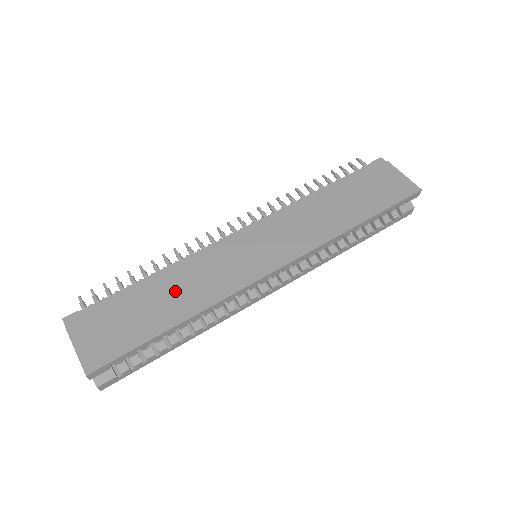
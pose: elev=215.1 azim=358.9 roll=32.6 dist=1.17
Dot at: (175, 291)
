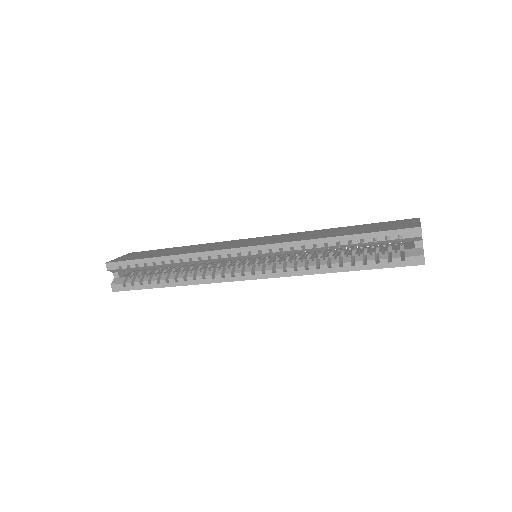
Dot at: (185, 249)
